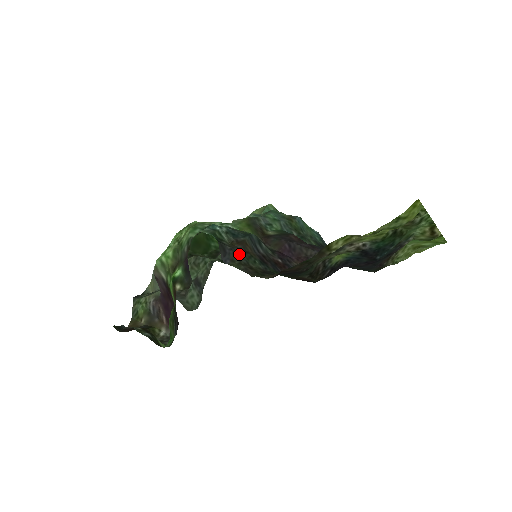
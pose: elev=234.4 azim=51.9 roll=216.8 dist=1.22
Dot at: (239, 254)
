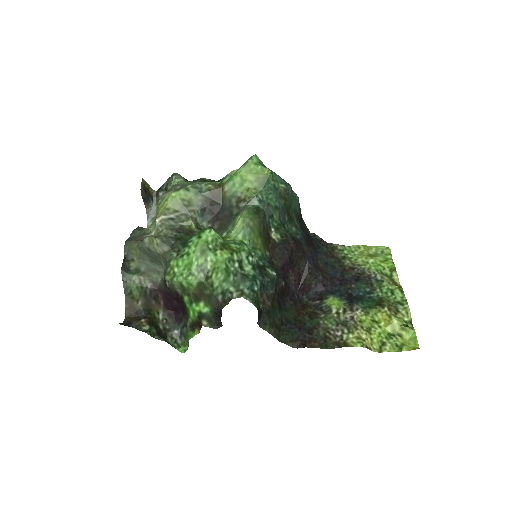
Dot at: (270, 315)
